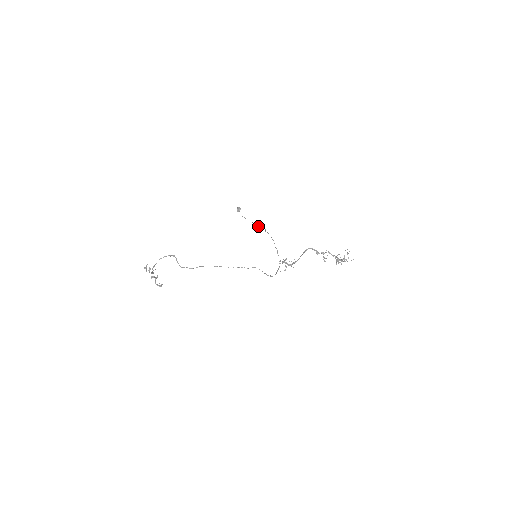
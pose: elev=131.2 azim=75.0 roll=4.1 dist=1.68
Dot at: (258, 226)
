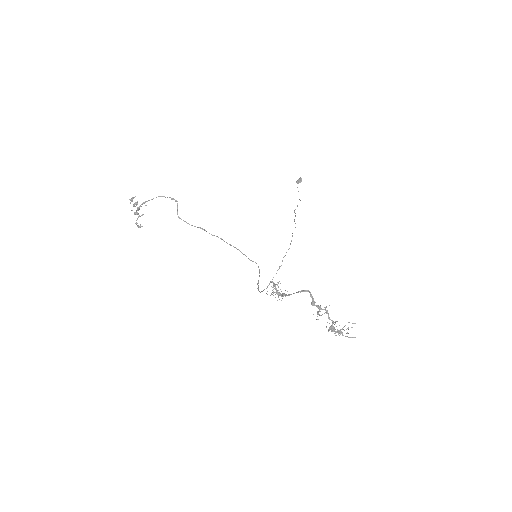
Dot at: occluded
